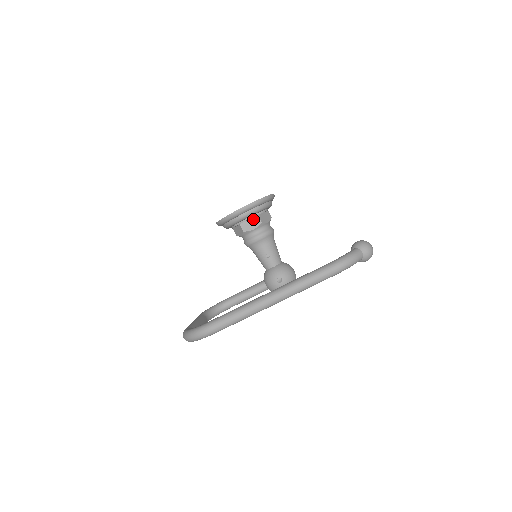
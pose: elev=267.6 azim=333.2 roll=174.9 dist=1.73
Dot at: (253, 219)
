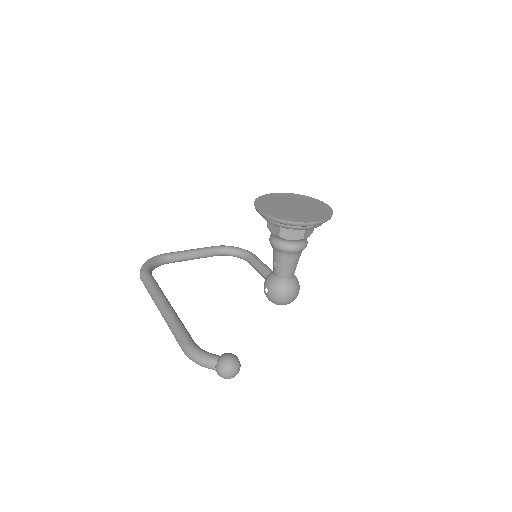
Dot at: (276, 226)
